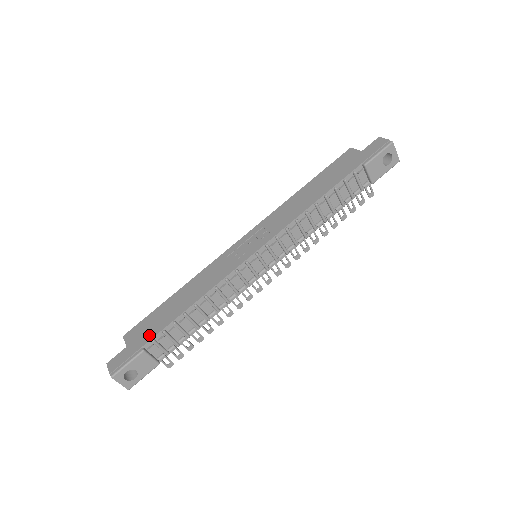
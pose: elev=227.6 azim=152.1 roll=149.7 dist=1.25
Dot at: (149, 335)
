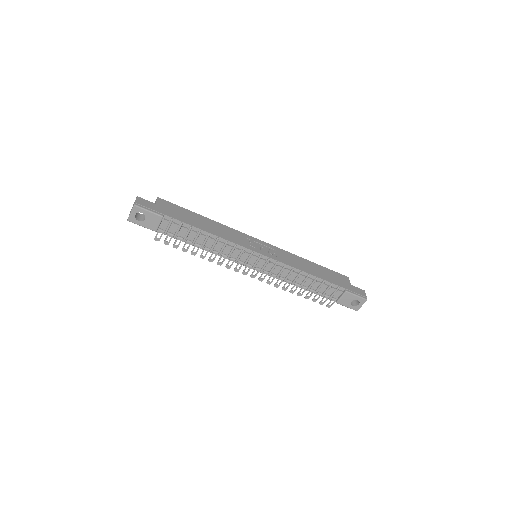
Dot at: (173, 215)
